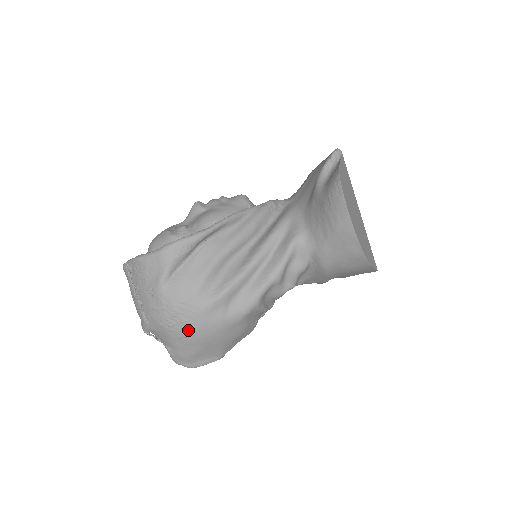
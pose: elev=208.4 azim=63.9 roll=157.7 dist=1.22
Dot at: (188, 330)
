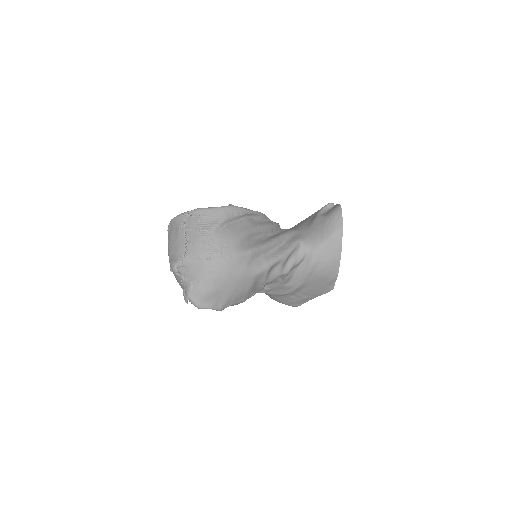
Dot at: (221, 266)
